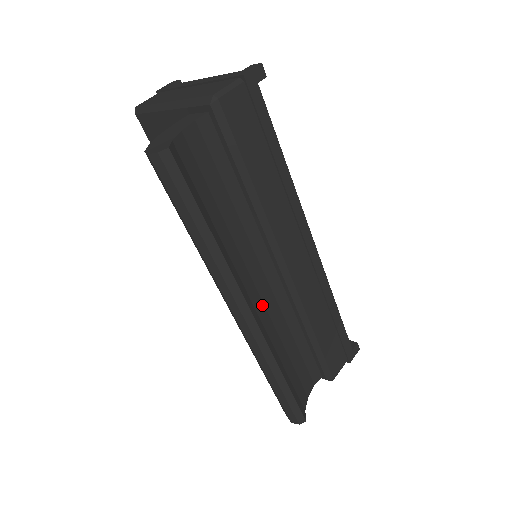
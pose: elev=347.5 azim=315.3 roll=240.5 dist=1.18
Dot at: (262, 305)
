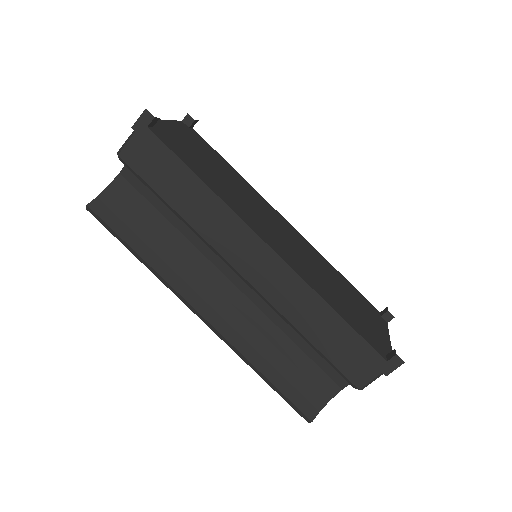
Dot at: (229, 305)
